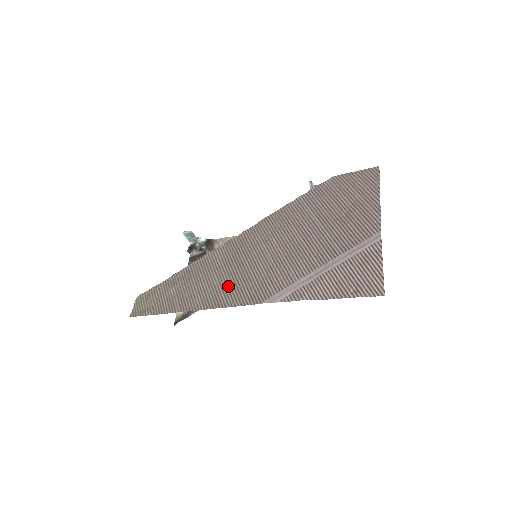
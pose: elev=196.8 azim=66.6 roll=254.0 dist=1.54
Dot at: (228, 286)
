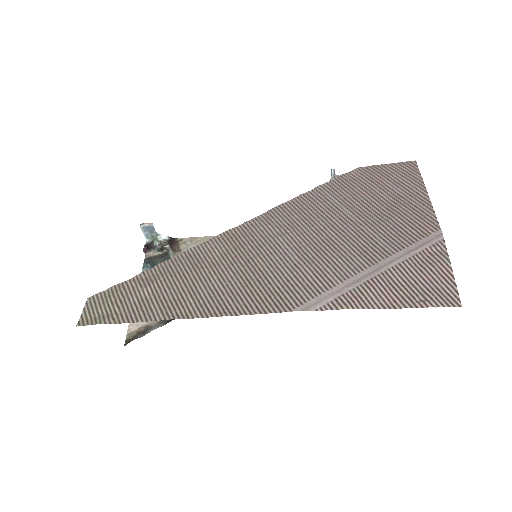
Dot at: (235, 287)
